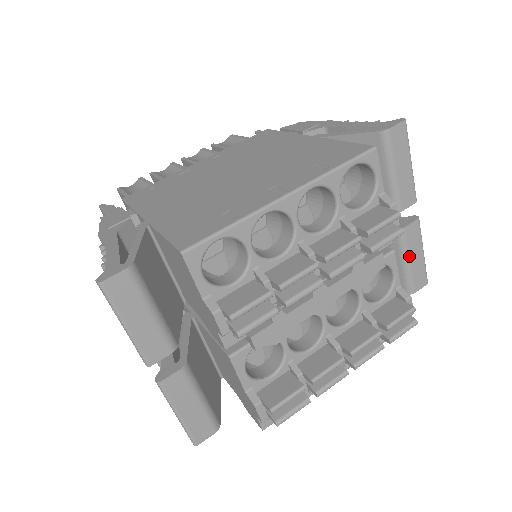
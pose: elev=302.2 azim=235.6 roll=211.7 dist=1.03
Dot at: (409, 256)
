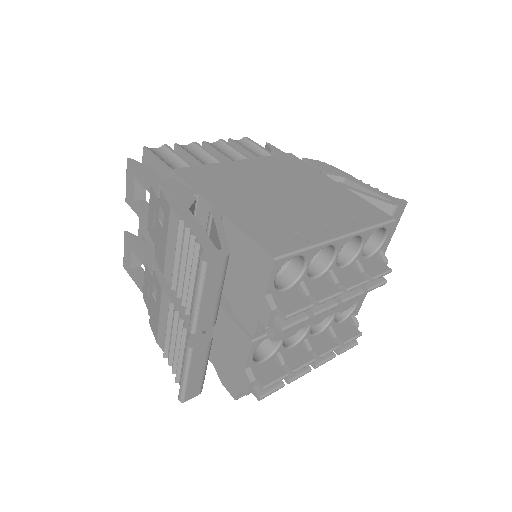
Dot at: occluded
